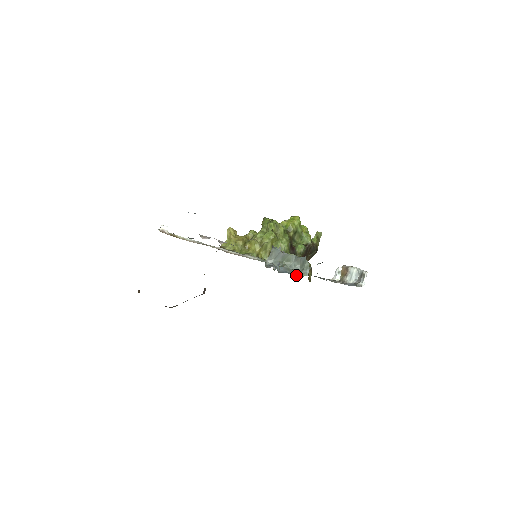
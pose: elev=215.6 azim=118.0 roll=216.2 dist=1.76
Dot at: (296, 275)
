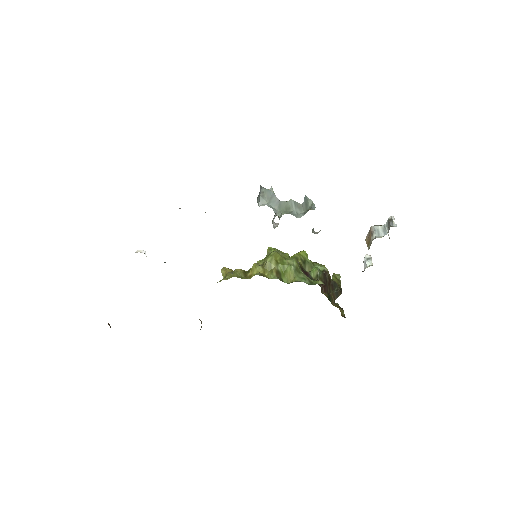
Dot at: occluded
